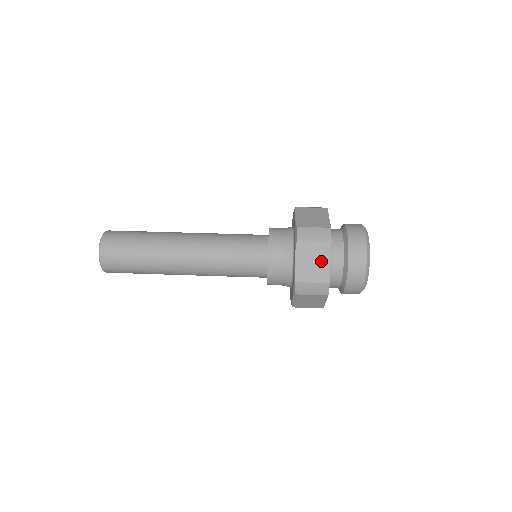
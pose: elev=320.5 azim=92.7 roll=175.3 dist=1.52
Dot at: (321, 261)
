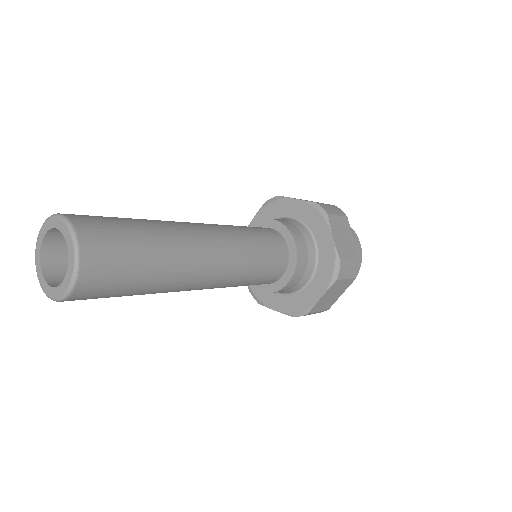
Dot at: occluded
